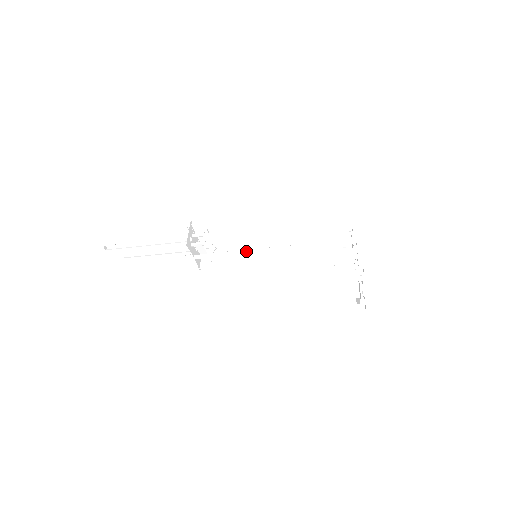
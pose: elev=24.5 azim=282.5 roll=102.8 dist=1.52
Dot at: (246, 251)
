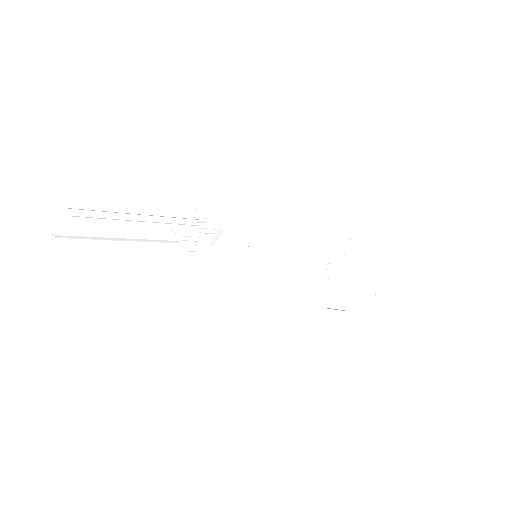
Dot at: (254, 248)
